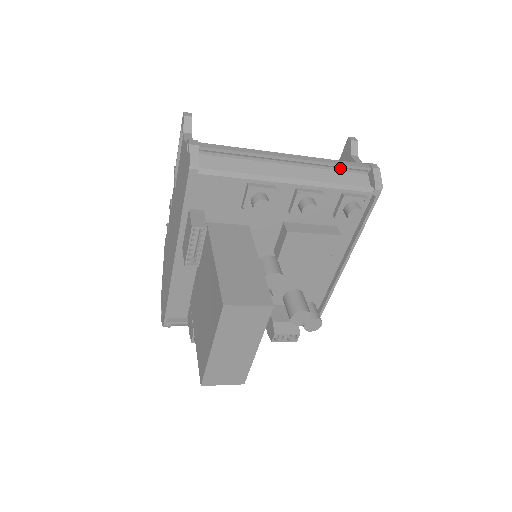
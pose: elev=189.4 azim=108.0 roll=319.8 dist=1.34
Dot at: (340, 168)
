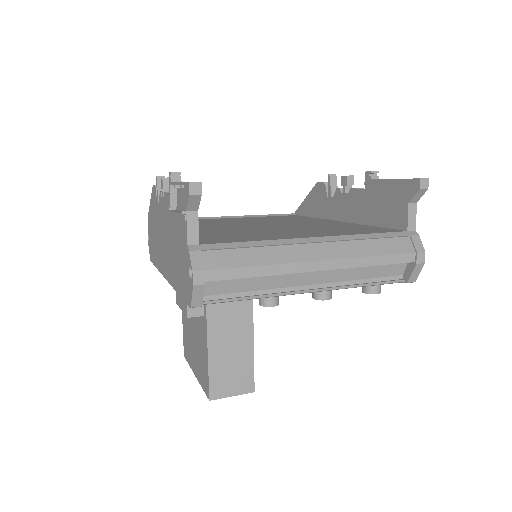
Dot at: (378, 263)
